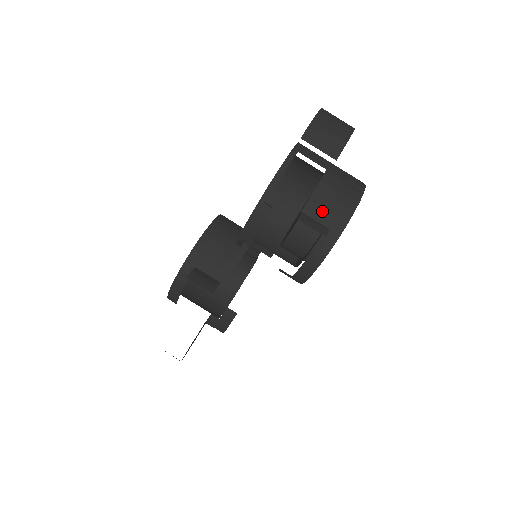
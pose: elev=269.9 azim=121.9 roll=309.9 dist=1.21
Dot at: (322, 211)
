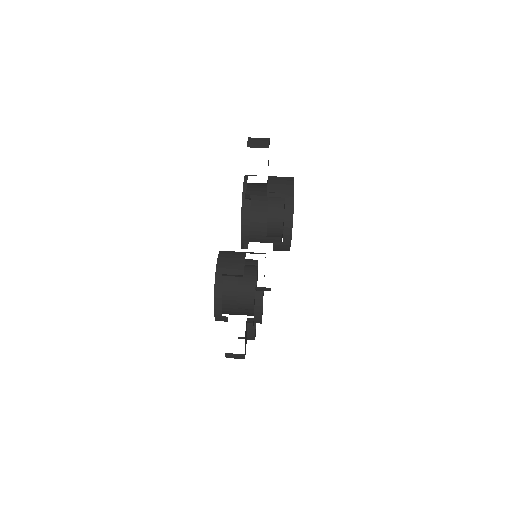
Dot at: (277, 191)
